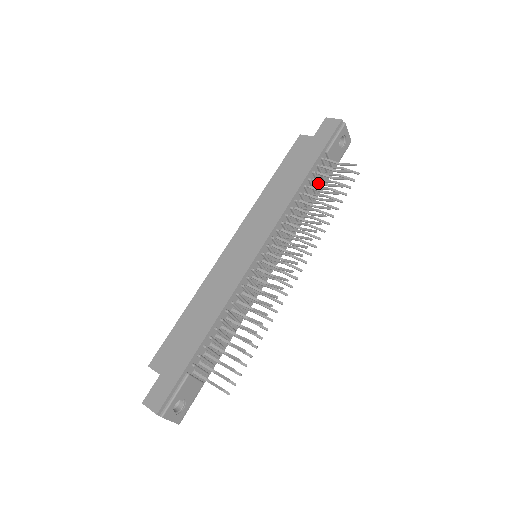
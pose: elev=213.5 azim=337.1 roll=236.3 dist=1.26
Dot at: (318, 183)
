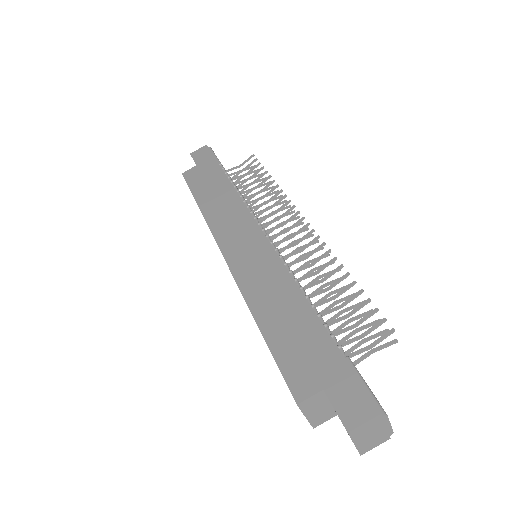
Dot at: occluded
